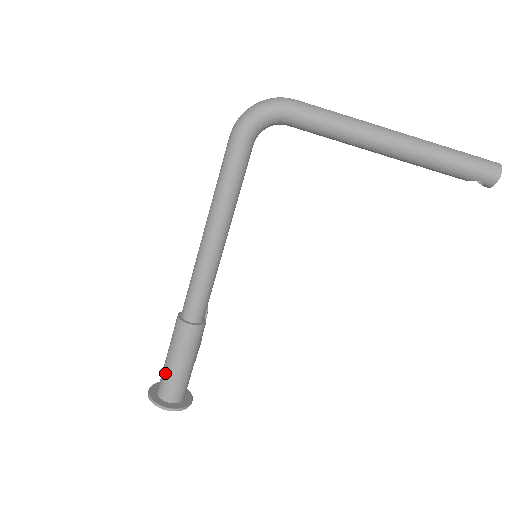
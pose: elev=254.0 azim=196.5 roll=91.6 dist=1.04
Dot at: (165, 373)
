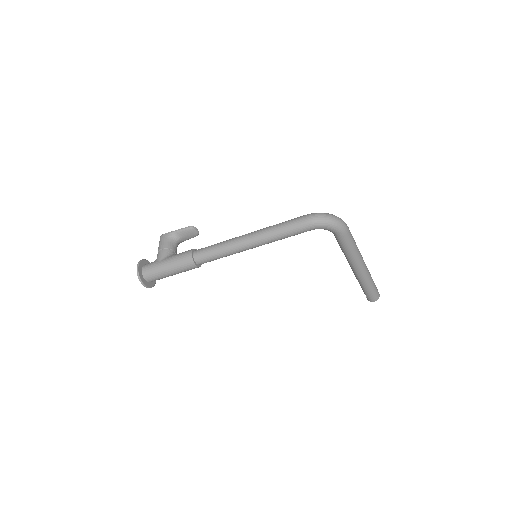
Dot at: (158, 270)
